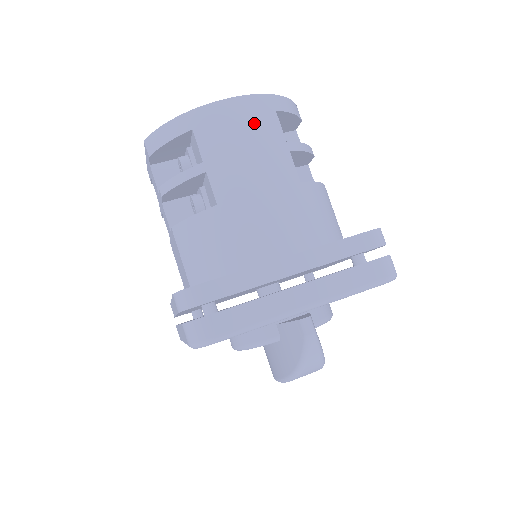
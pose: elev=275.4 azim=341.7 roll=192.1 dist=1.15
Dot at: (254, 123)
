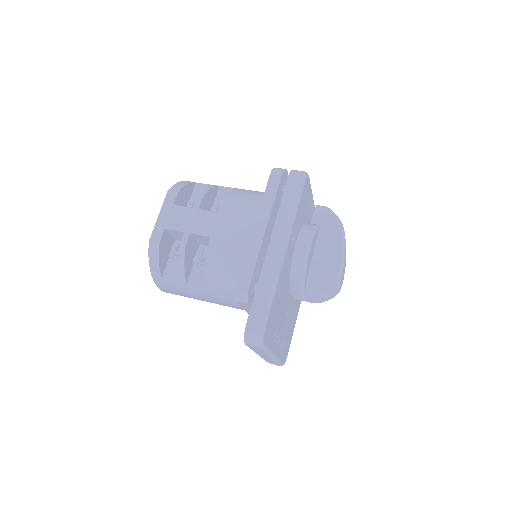
Dot at: occluded
